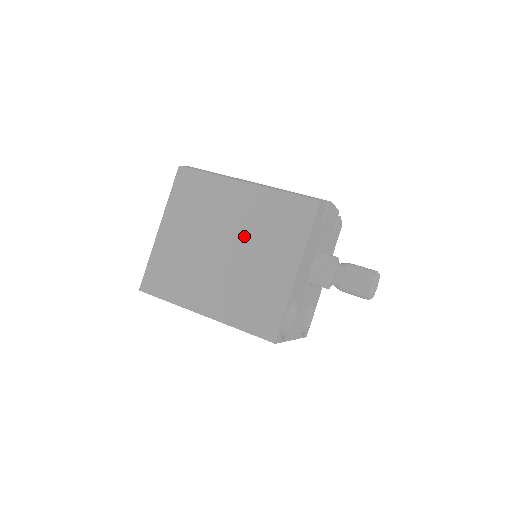
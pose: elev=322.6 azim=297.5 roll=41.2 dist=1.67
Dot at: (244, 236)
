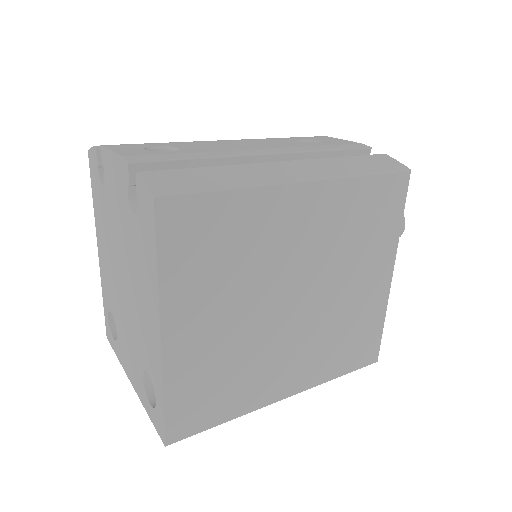
Dot at: (321, 268)
